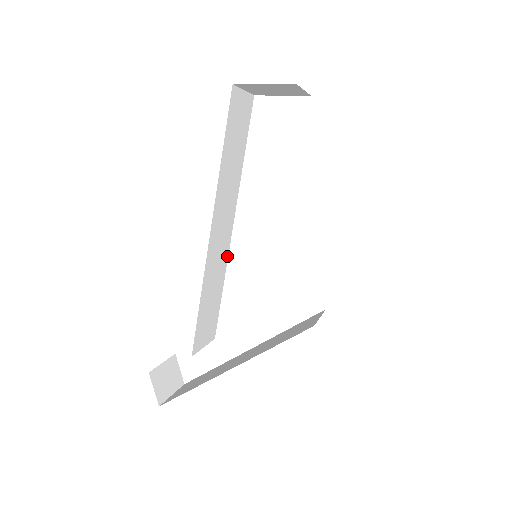
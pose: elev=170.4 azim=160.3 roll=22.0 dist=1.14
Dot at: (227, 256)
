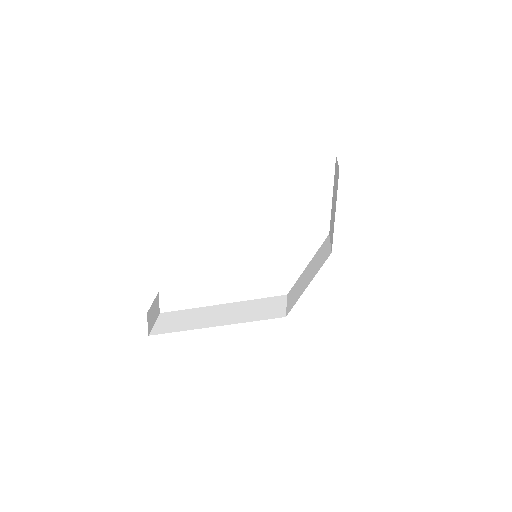
Dot at: occluded
